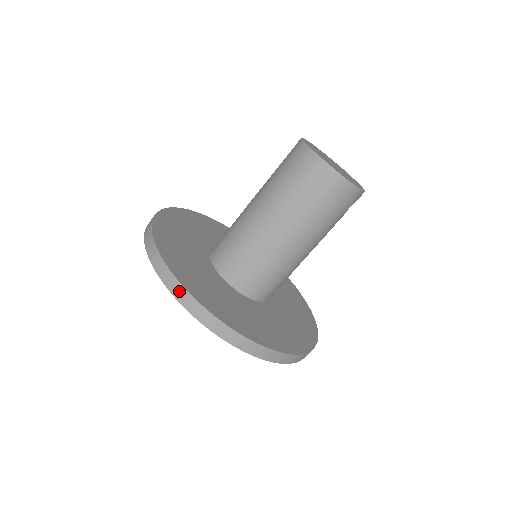
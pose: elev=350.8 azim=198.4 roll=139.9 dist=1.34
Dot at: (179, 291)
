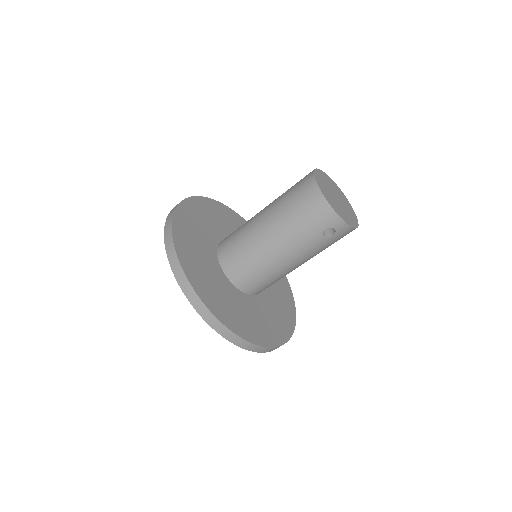
Dot at: (170, 218)
